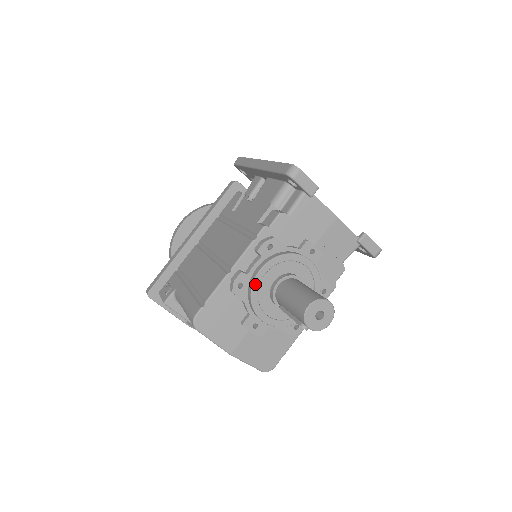
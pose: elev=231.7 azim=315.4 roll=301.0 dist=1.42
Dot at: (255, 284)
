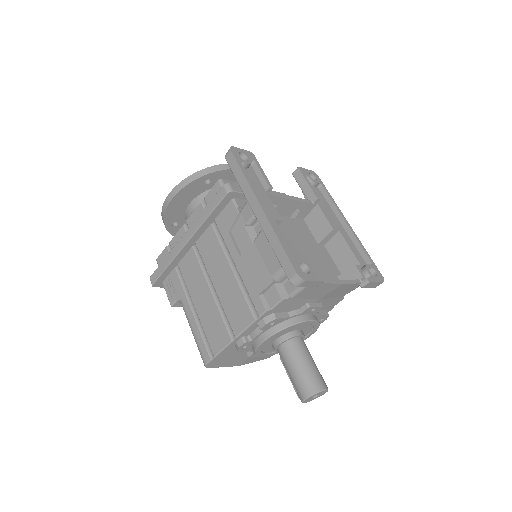
Dot at: (258, 348)
